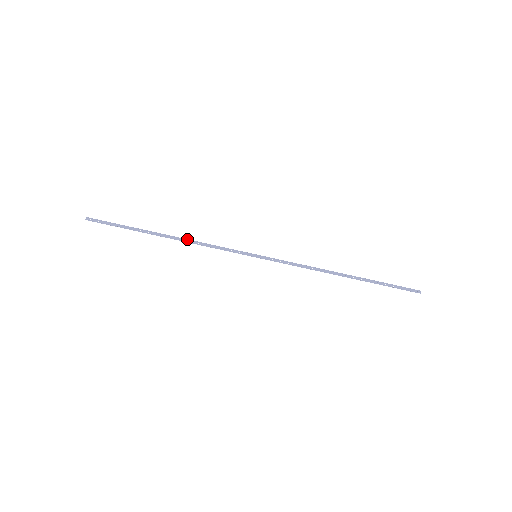
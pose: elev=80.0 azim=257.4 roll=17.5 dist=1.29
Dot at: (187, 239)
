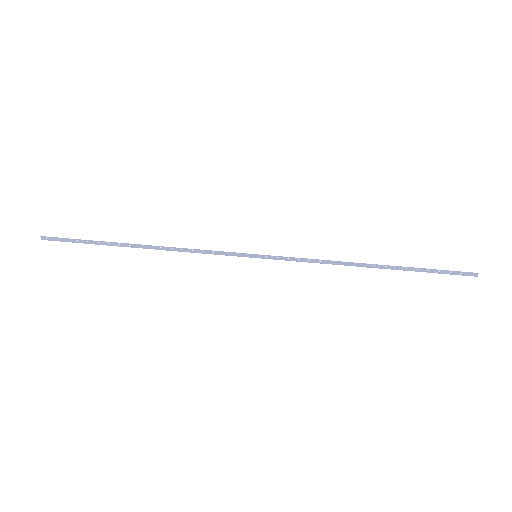
Dot at: (167, 247)
